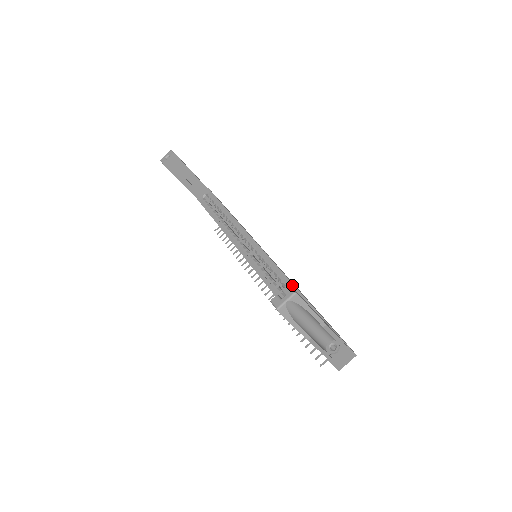
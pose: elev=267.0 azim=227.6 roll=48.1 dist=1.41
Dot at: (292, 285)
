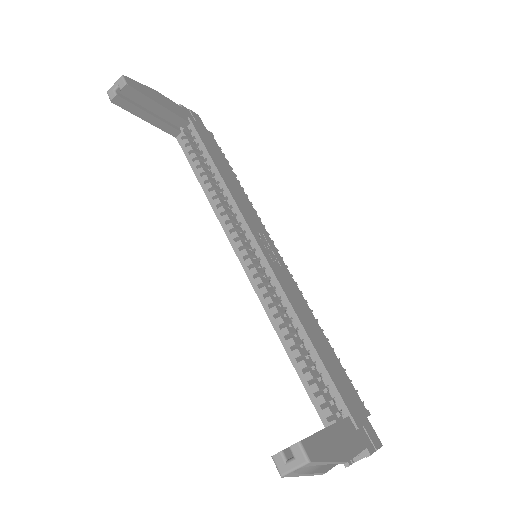
Dot at: (304, 333)
